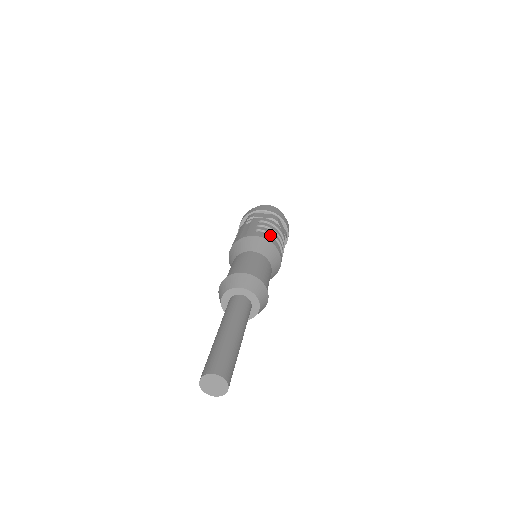
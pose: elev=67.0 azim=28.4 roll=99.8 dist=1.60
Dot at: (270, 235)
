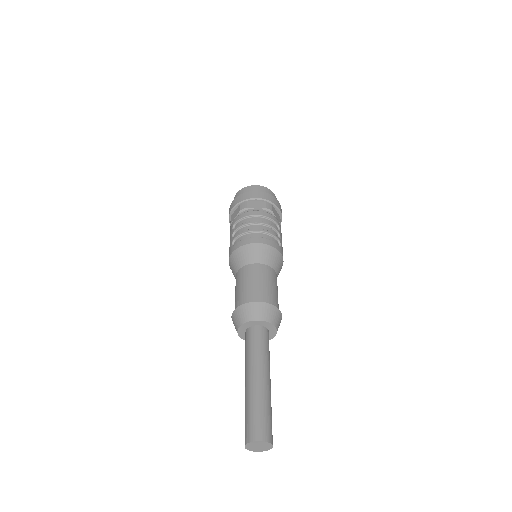
Dot at: (244, 235)
